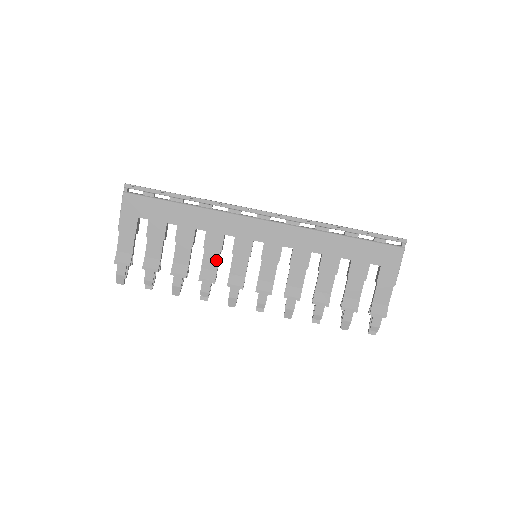
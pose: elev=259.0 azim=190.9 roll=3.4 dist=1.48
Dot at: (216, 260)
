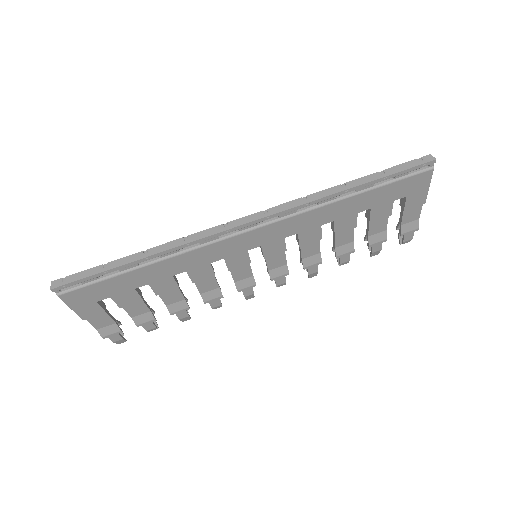
Dot at: (213, 282)
